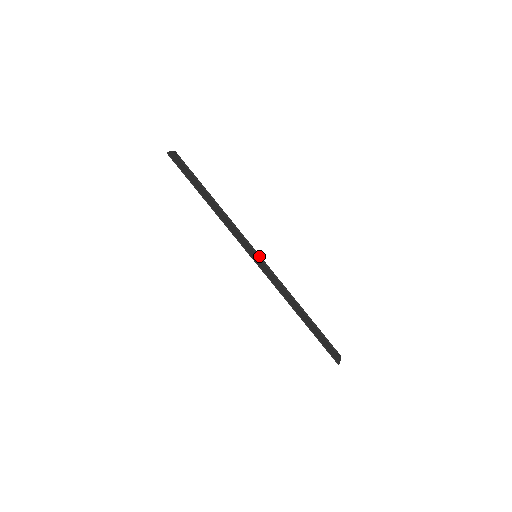
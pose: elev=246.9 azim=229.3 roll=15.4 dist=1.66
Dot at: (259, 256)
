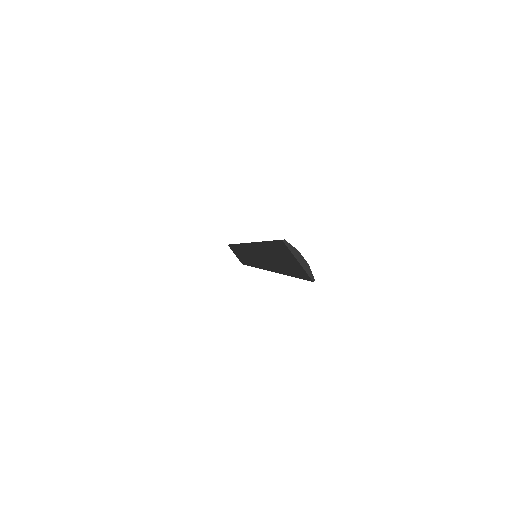
Dot at: occluded
